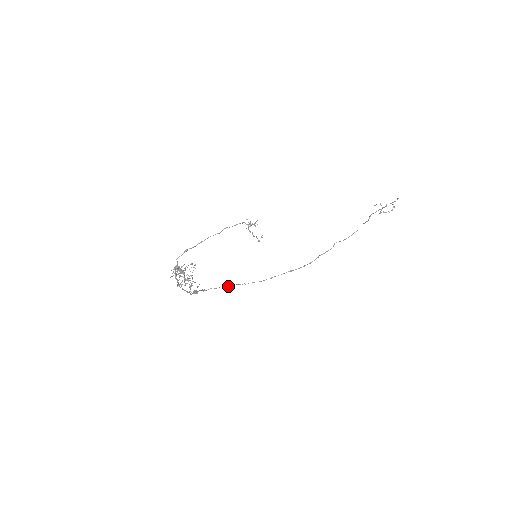
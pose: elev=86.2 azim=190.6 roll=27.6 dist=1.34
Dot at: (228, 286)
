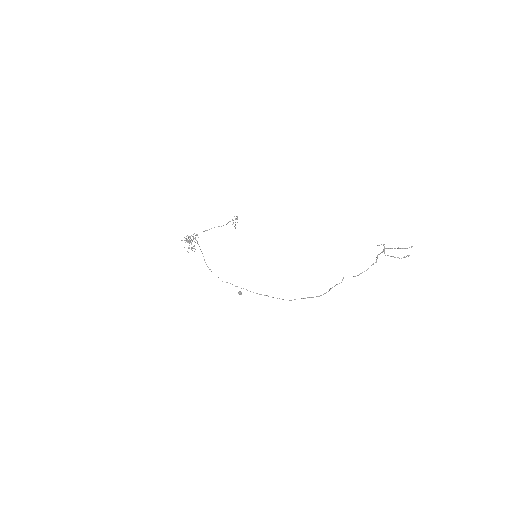
Dot at: (259, 294)
